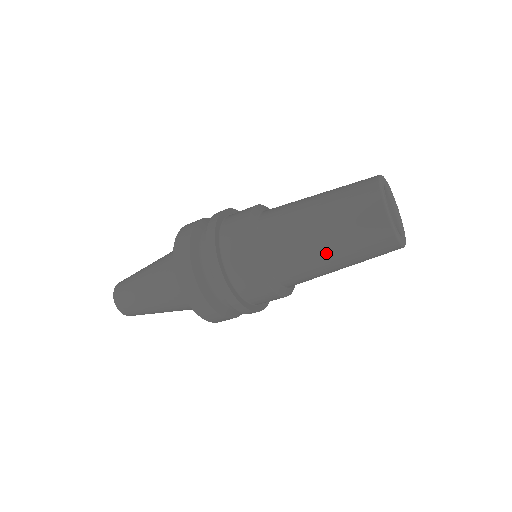
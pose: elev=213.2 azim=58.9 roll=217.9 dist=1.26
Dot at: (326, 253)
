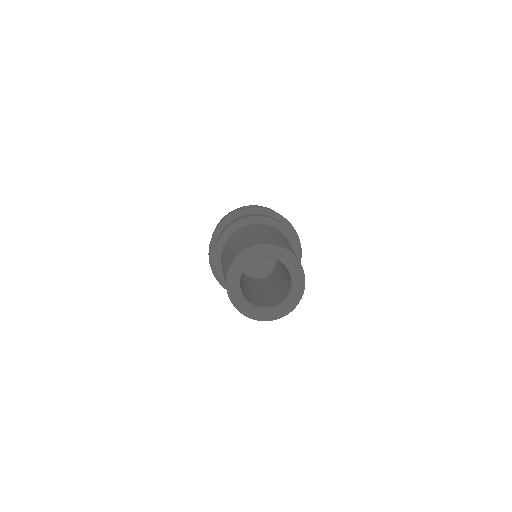
Dot at: occluded
